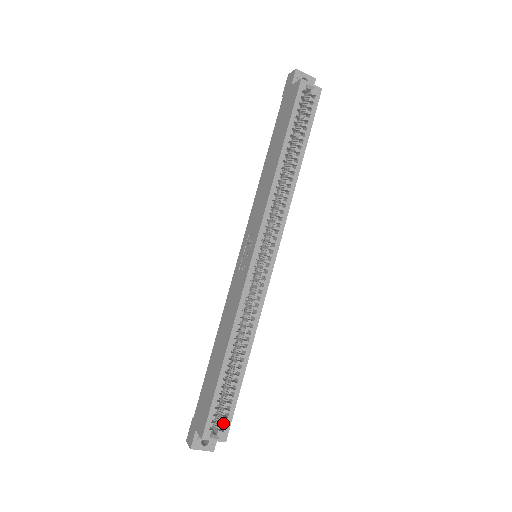
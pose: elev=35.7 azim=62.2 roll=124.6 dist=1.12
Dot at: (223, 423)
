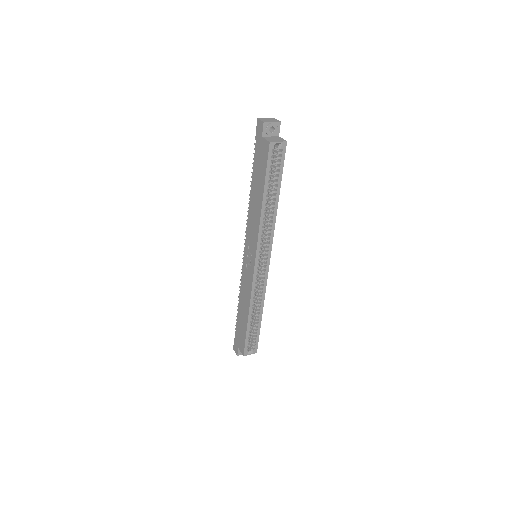
Dot at: (253, 345)
